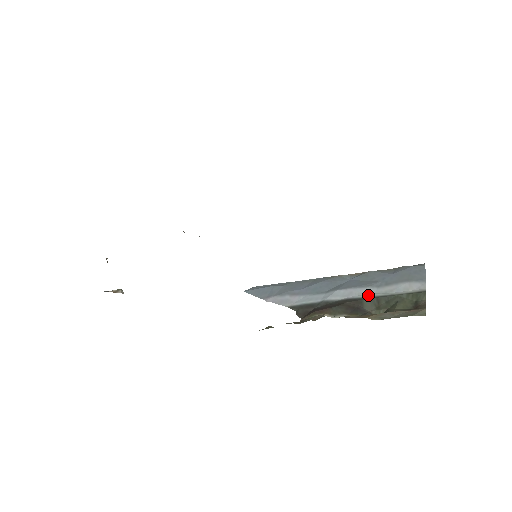
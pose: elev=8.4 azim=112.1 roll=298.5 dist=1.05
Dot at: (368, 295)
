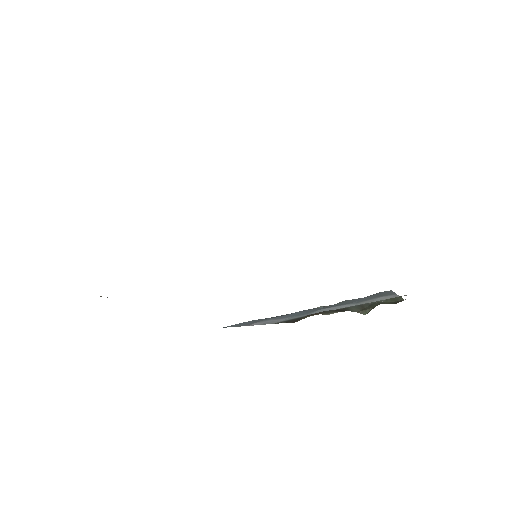
Dot at: (350, 306)
